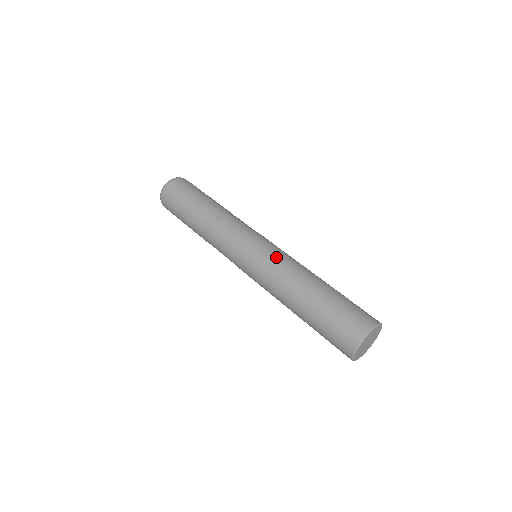
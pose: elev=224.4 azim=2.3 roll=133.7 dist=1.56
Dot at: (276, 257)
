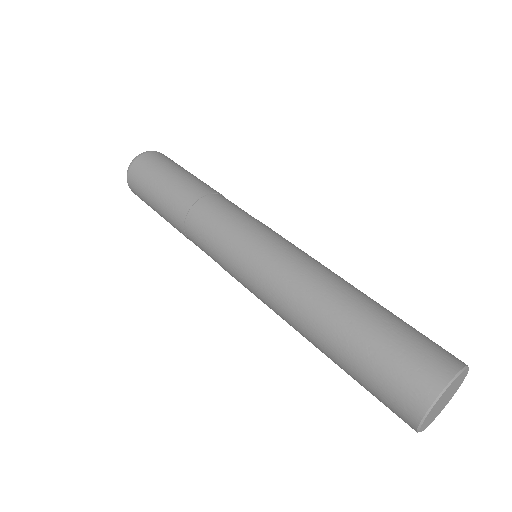
Dot at: (265, 276)
